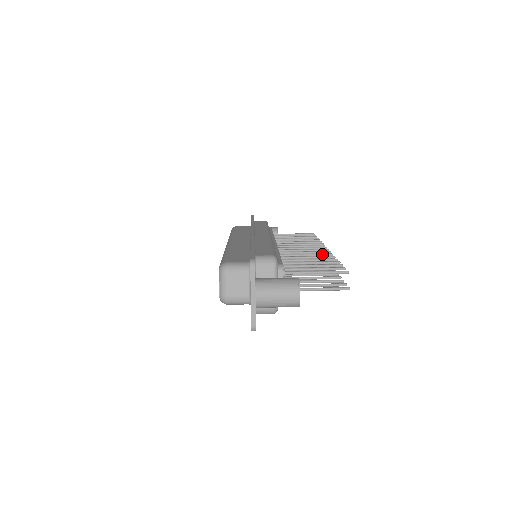
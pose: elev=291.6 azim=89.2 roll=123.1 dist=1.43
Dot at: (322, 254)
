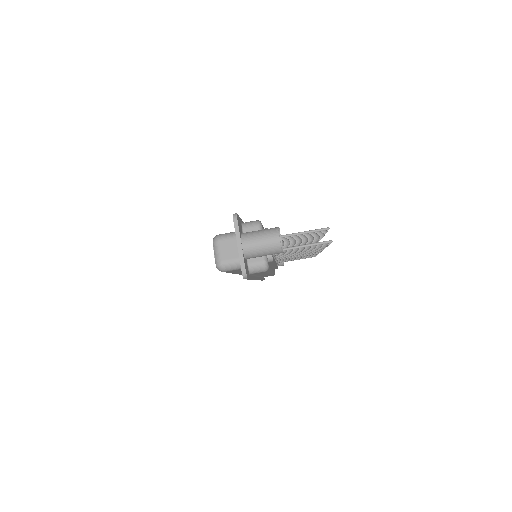
Dot at: occluded
